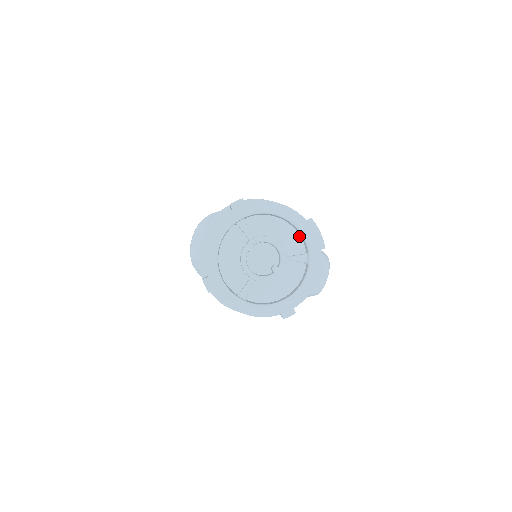
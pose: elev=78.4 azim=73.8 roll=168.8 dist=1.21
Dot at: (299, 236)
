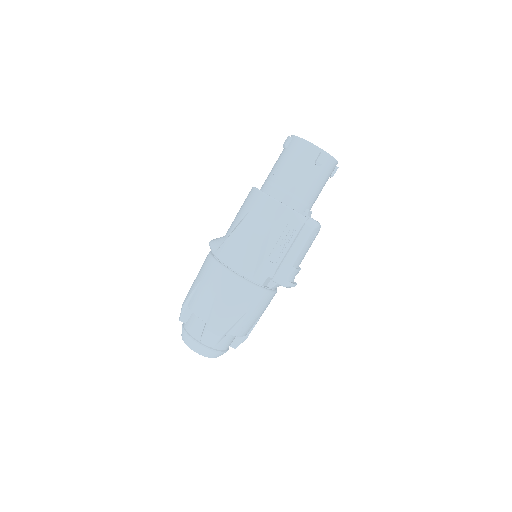
Dot at: occluded
